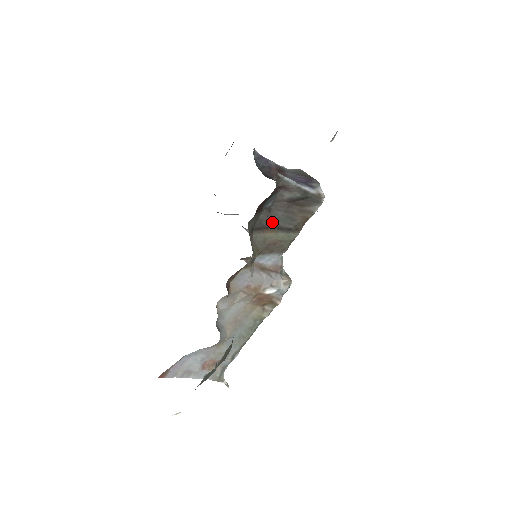
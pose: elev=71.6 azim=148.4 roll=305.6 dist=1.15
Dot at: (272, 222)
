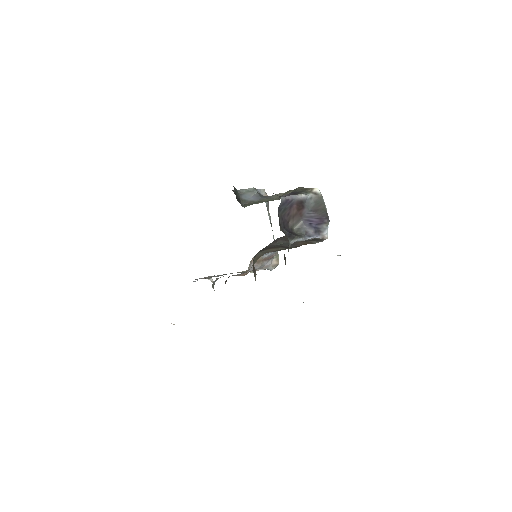
Dot at: (276, 245)
